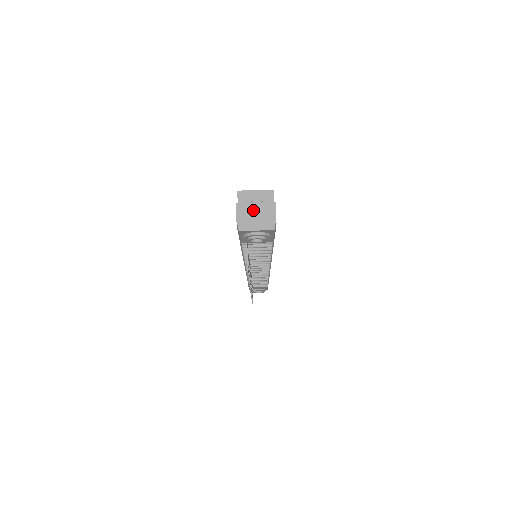
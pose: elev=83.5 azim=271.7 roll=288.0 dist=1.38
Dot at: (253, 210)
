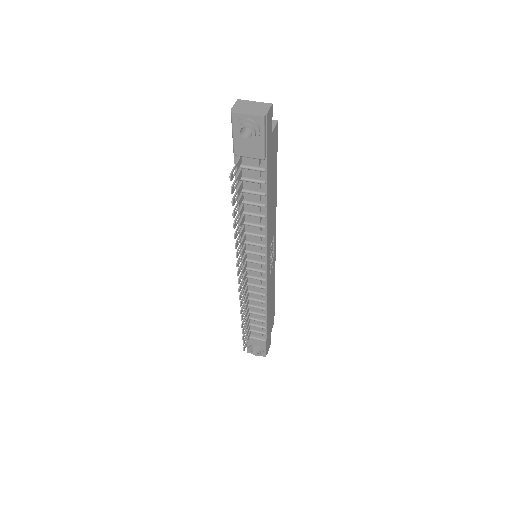
Dot at: (250, 104)
